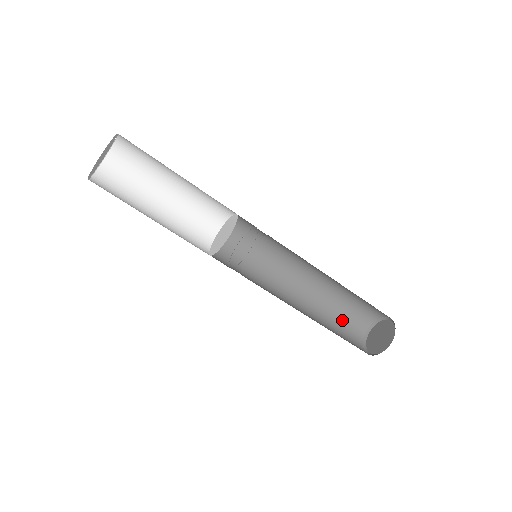
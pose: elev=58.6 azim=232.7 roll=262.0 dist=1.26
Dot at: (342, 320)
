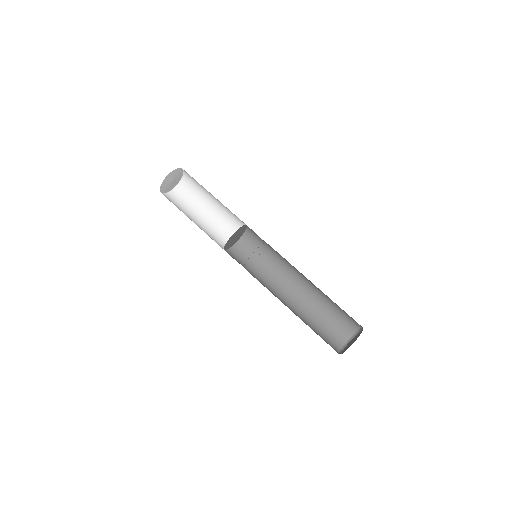
Dot at: (322, 330)
